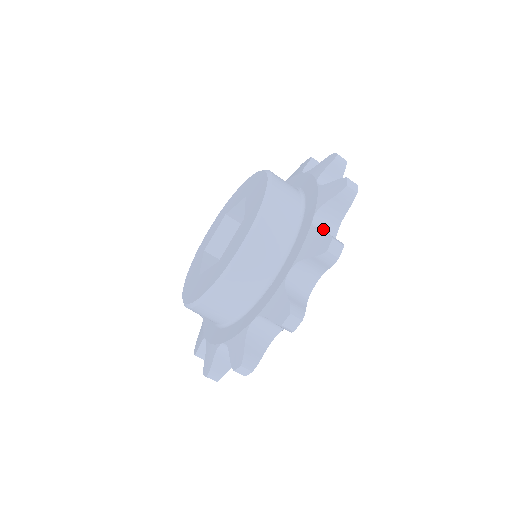
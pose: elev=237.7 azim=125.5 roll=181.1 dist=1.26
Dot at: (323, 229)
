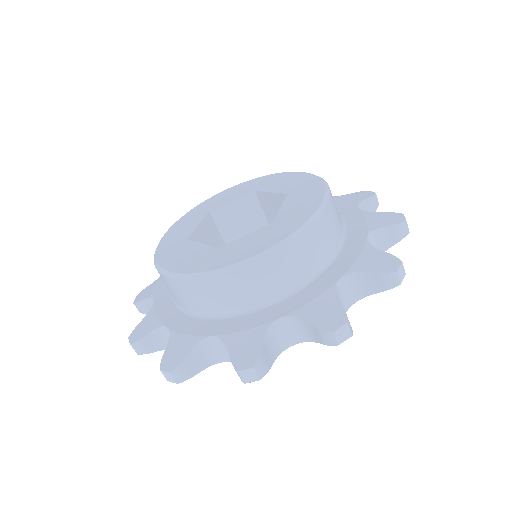
Dot at: (342, 295)
